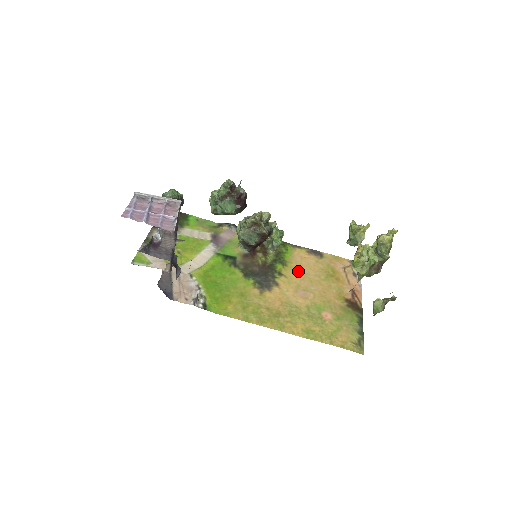
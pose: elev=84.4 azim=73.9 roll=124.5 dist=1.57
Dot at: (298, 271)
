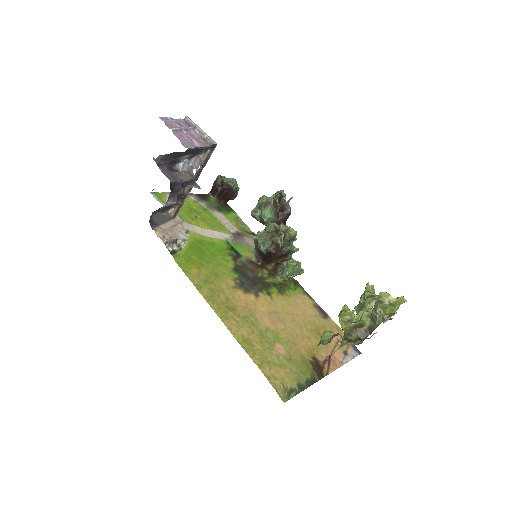
Dot at: (289, 306)
